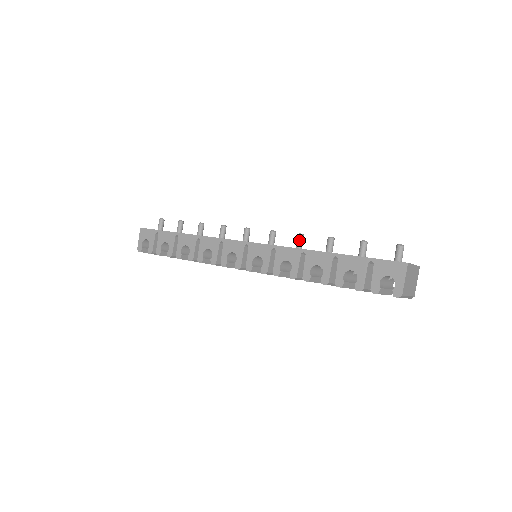
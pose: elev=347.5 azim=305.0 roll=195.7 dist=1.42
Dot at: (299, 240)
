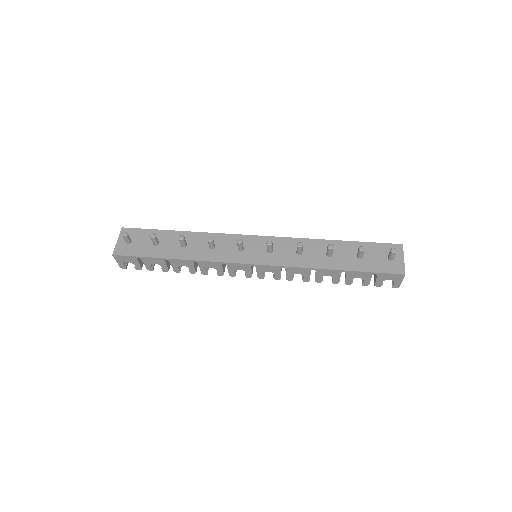
Dot at: (300, 250)
